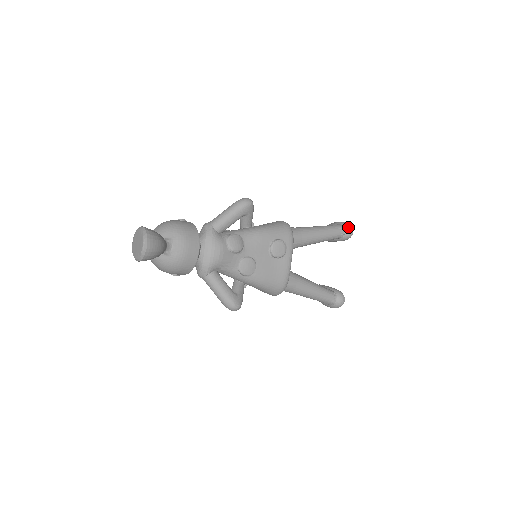
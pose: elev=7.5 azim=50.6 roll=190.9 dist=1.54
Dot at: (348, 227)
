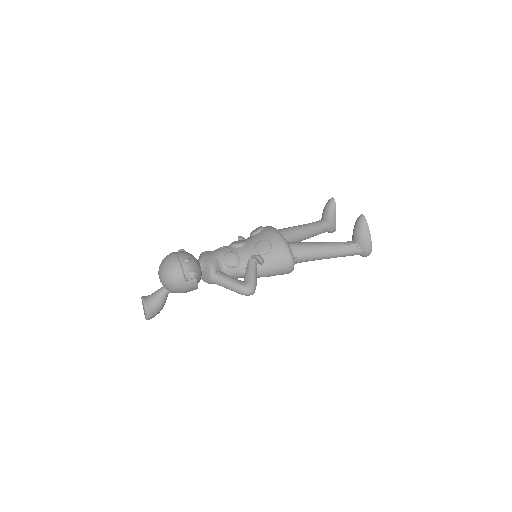
Dot at: occluded
